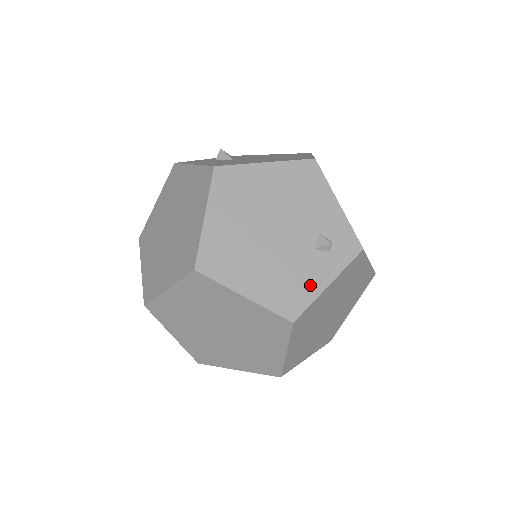
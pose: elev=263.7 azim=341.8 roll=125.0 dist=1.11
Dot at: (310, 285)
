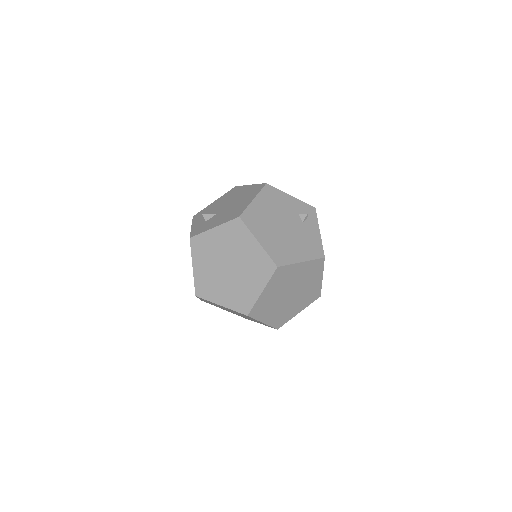
Dot at: (315, 238)
